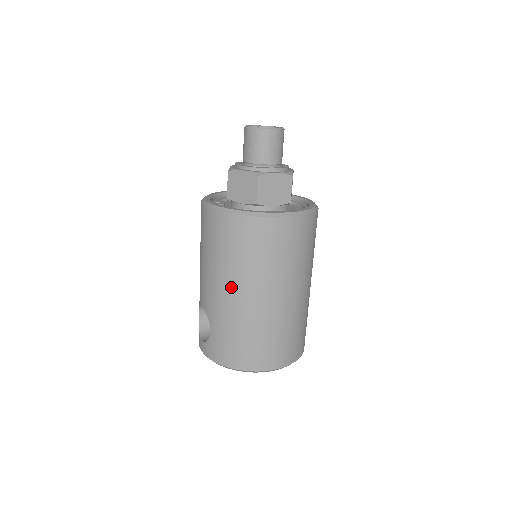
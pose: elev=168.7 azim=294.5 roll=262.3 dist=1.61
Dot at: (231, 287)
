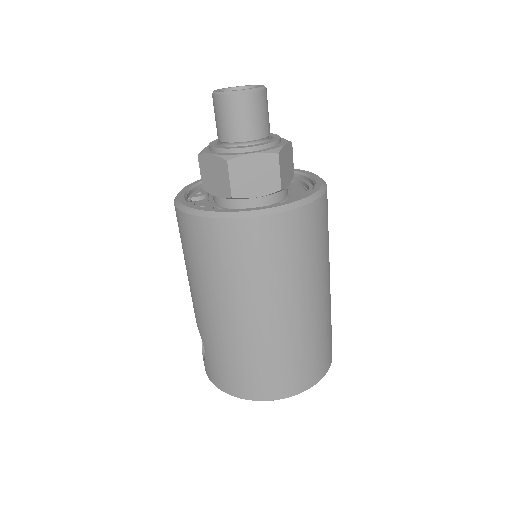
Dot at: (212, 304)
